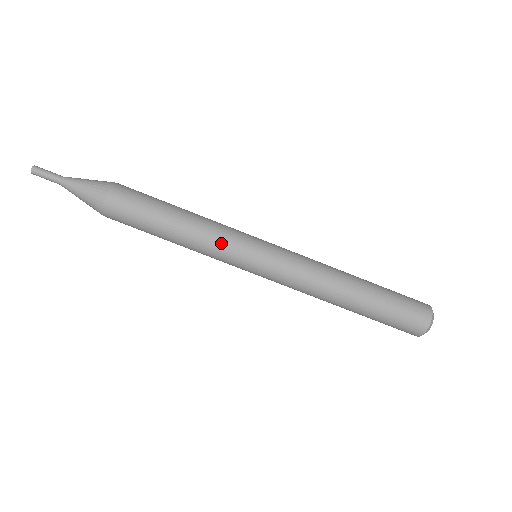
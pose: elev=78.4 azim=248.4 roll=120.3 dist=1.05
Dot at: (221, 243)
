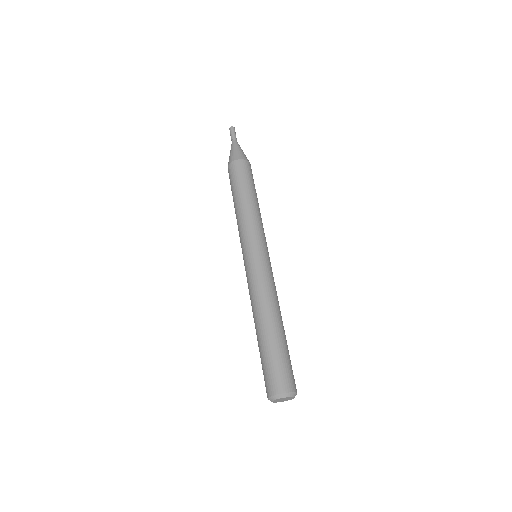
Dot at: (245, 228)
